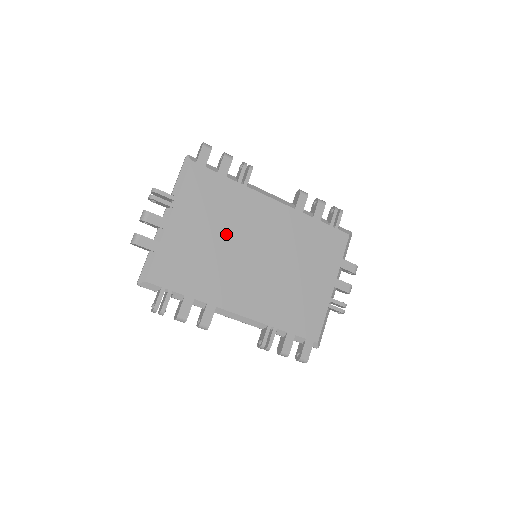
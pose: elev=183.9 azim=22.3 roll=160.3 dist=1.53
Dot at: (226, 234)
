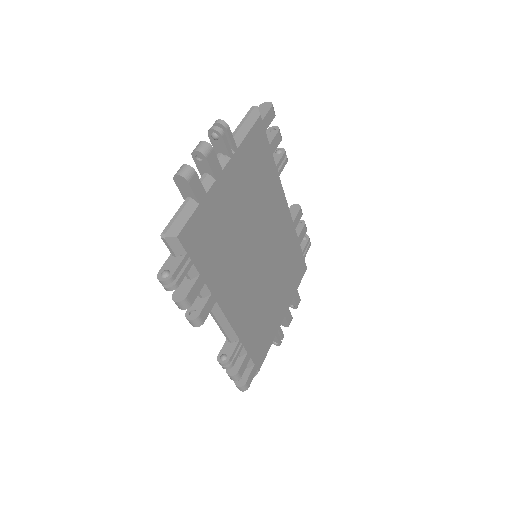
Dot at: (251, 218)
